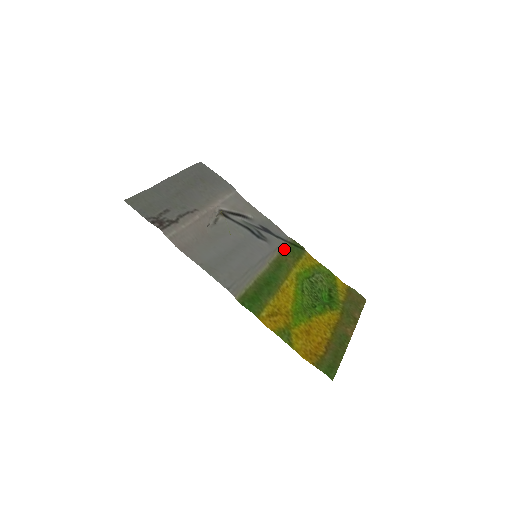
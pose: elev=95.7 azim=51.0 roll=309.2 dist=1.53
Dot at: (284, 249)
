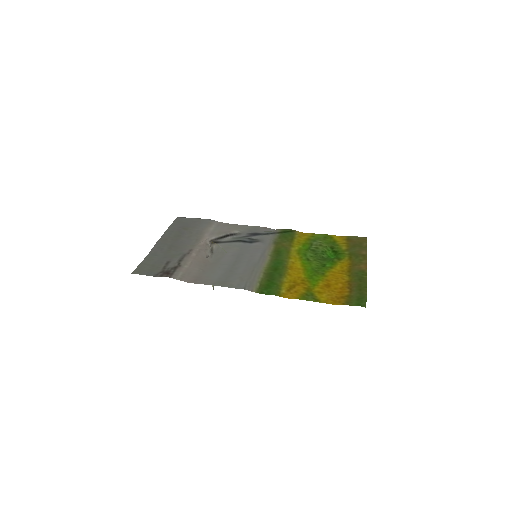
Dot at: (277, 239)
